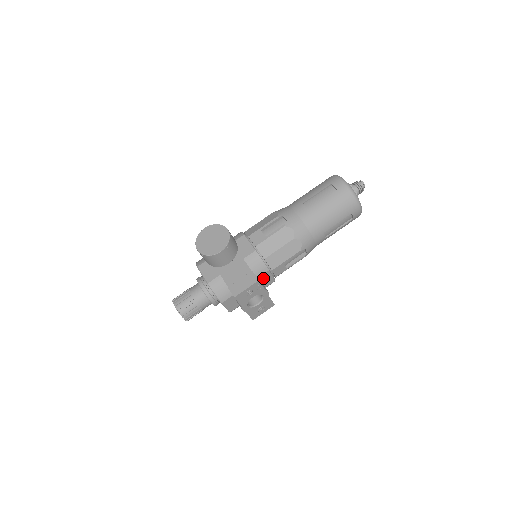
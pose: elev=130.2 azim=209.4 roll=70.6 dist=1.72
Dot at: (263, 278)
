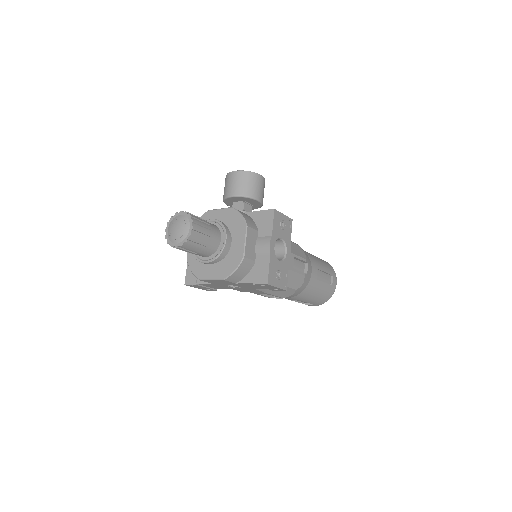
Dot at: occluded
